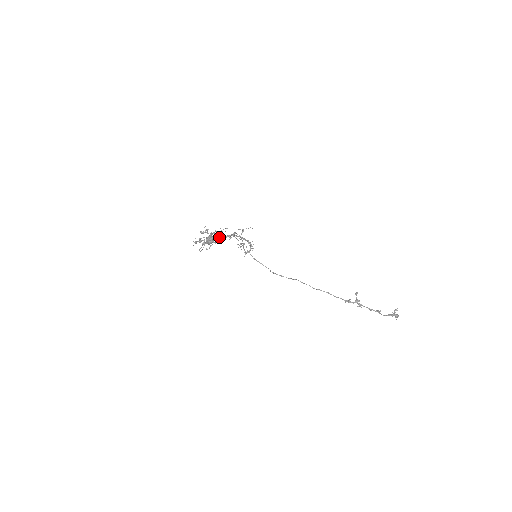
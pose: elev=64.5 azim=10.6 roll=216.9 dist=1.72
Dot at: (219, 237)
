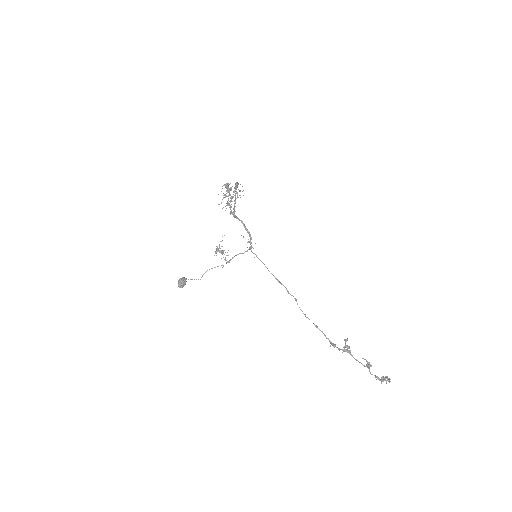
Dot at: (234, 206)
